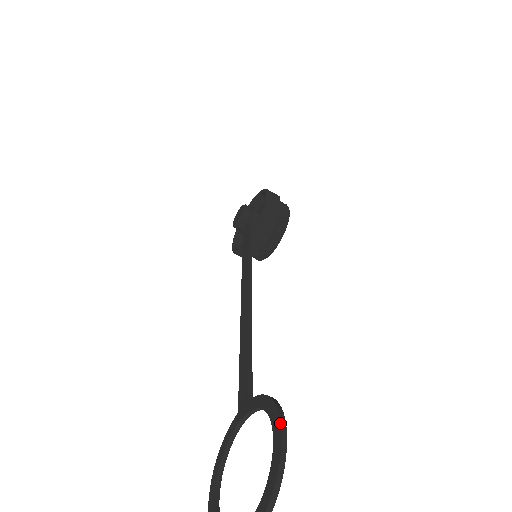
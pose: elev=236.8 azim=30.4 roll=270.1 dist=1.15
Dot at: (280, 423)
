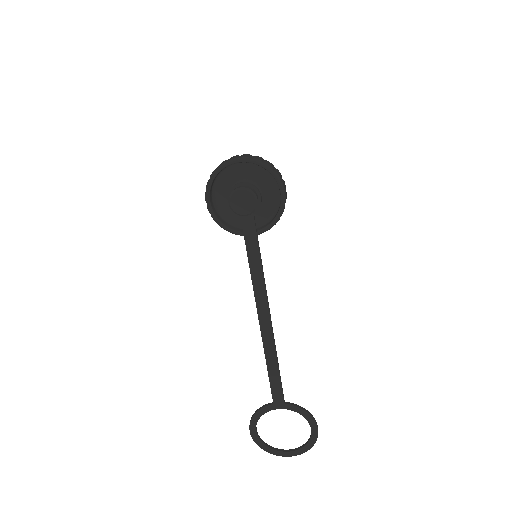
Dot at: (317, 428)
